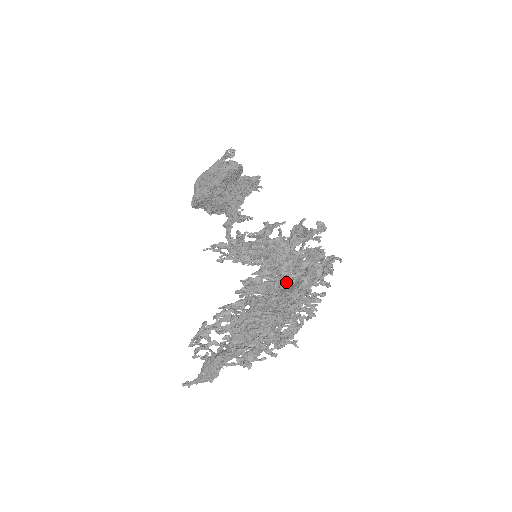
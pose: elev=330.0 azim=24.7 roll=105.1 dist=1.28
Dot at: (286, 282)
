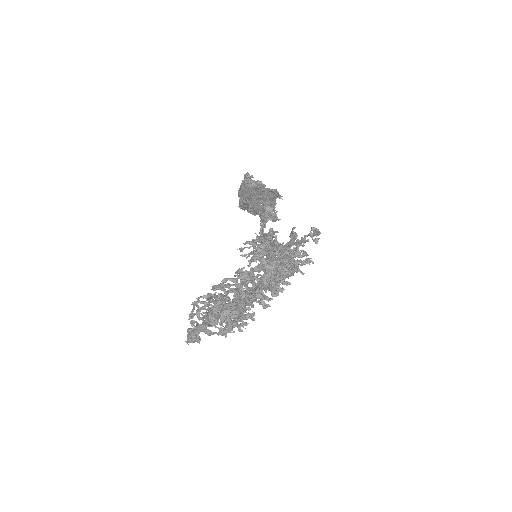
Dot at: (245, 282)
